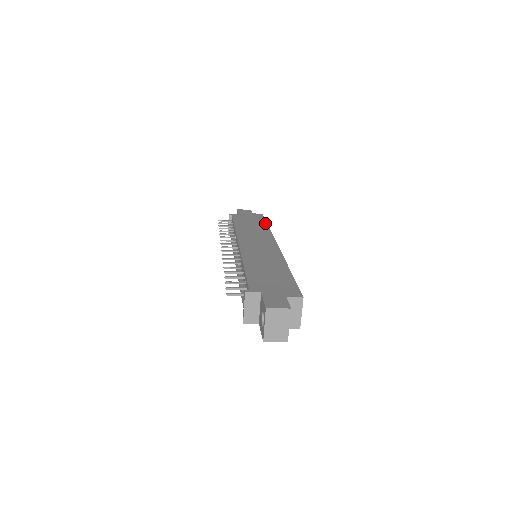
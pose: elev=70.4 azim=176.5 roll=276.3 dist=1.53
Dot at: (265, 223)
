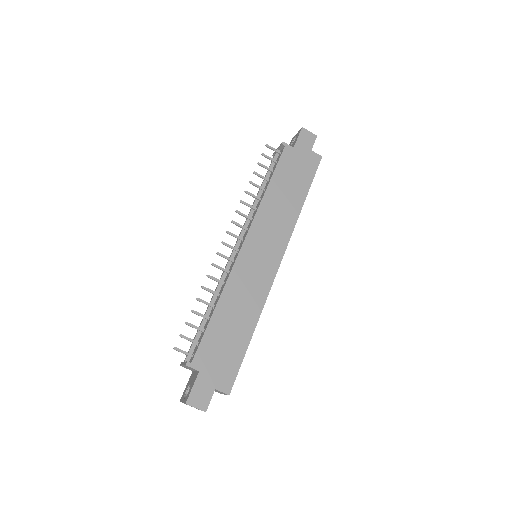
Dot at: (306, 192)
